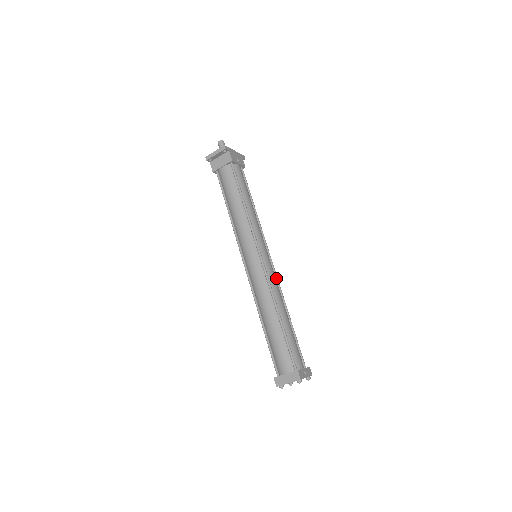
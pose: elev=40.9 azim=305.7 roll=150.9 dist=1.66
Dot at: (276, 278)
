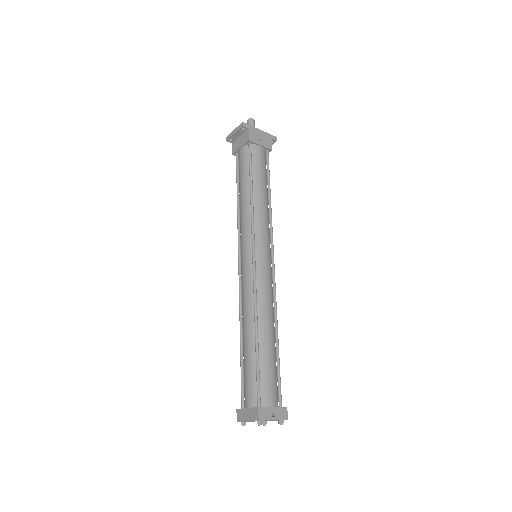
Dot at: (273, 286)
